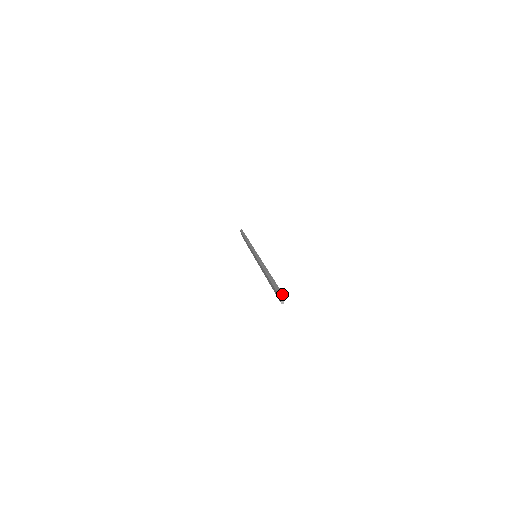
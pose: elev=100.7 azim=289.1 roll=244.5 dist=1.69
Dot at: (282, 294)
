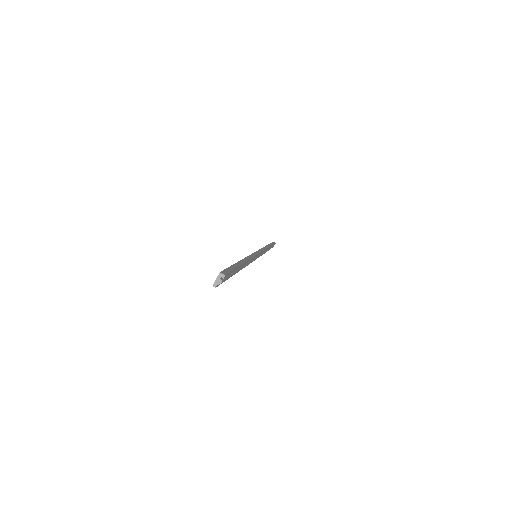
Dot at: (224, 275)
